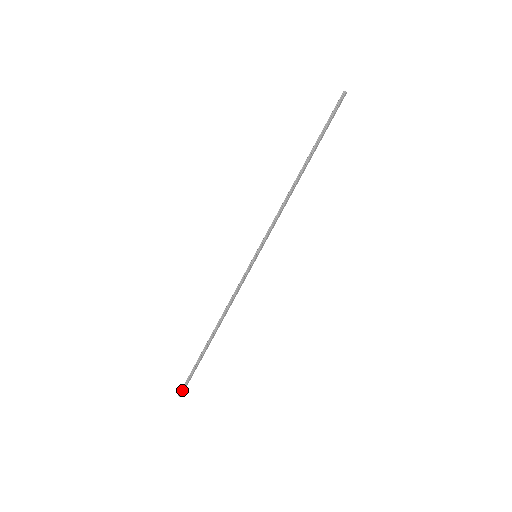
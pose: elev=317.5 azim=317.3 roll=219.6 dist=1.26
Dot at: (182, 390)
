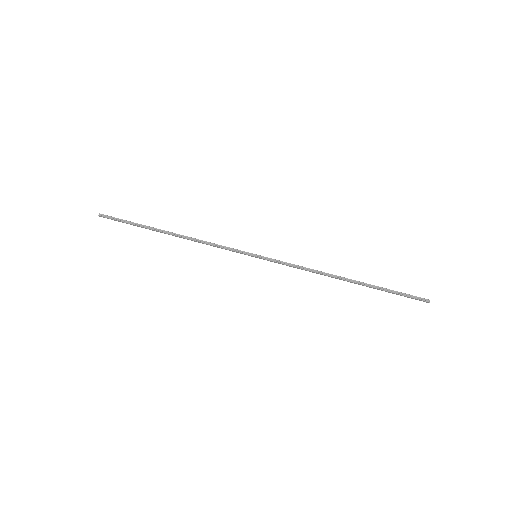
Dot at: (106, 216)
